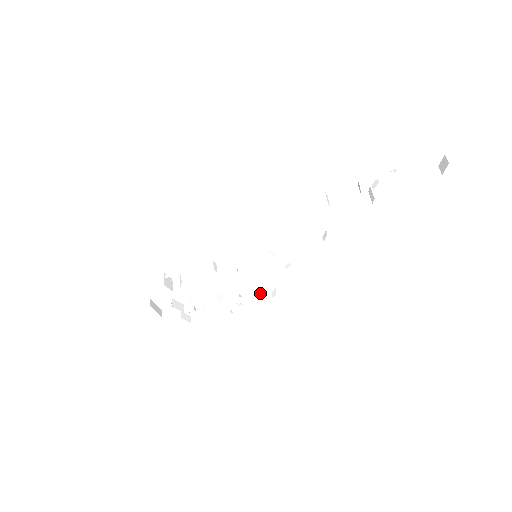
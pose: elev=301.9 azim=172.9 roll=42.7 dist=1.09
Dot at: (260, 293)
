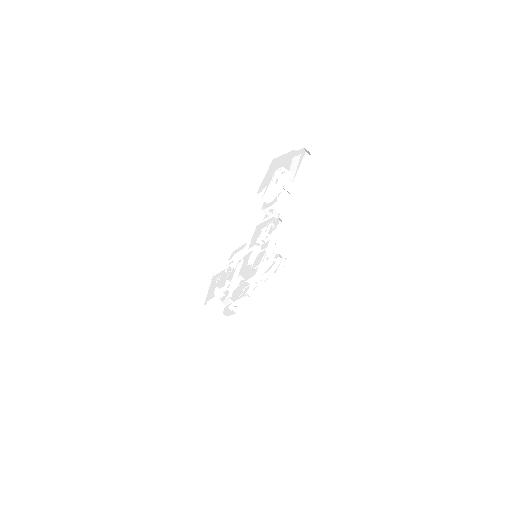
Dot at: (273, 262)
